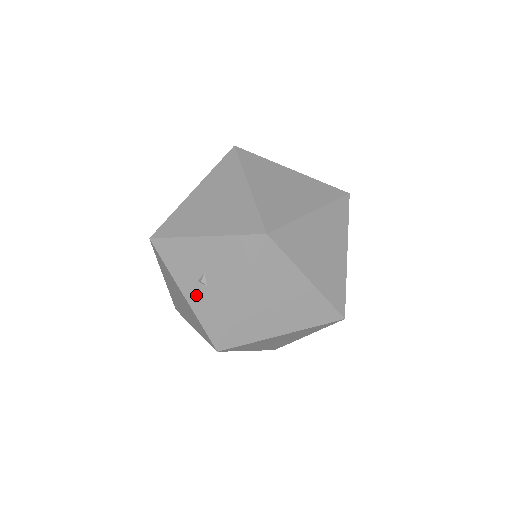
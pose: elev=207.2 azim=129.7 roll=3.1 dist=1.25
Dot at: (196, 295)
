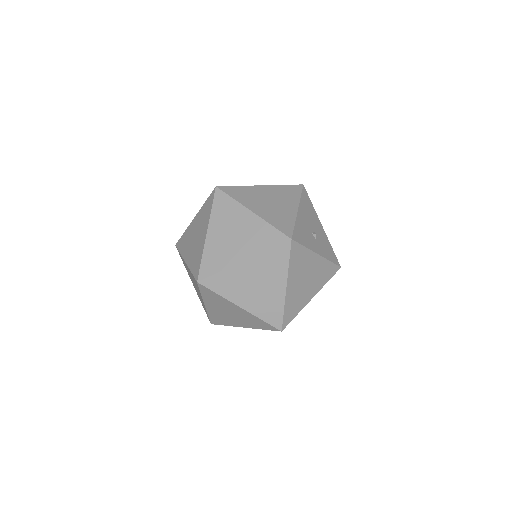
Dot at: occluded
